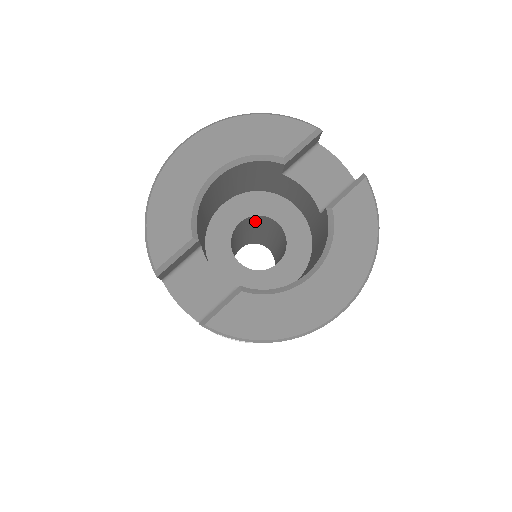
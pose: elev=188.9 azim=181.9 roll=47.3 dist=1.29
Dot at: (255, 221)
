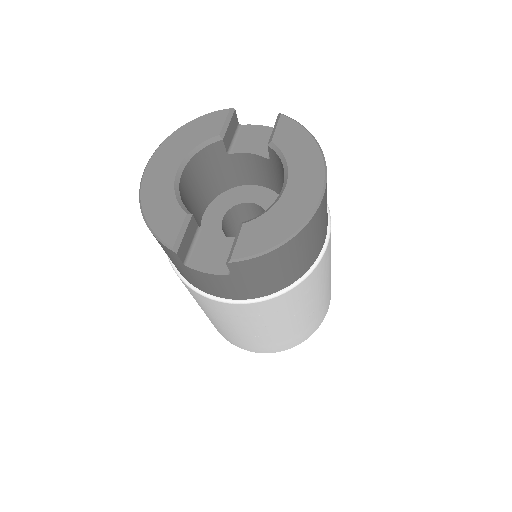
Dot at: (235, 219)
